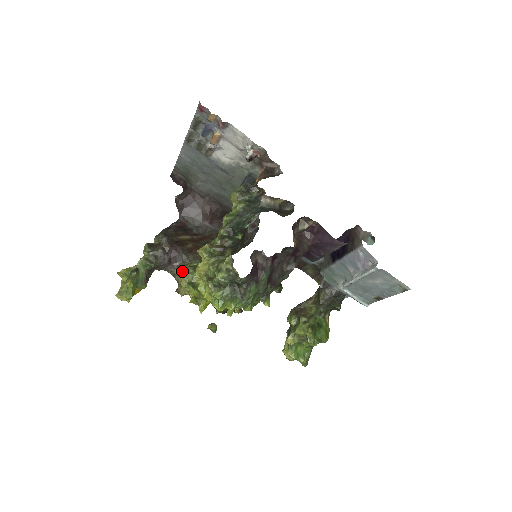
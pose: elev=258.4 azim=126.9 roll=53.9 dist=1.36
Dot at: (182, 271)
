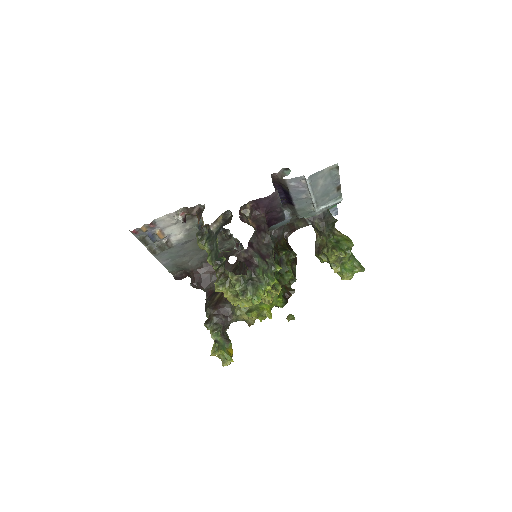
Dot at: (236, 312)
